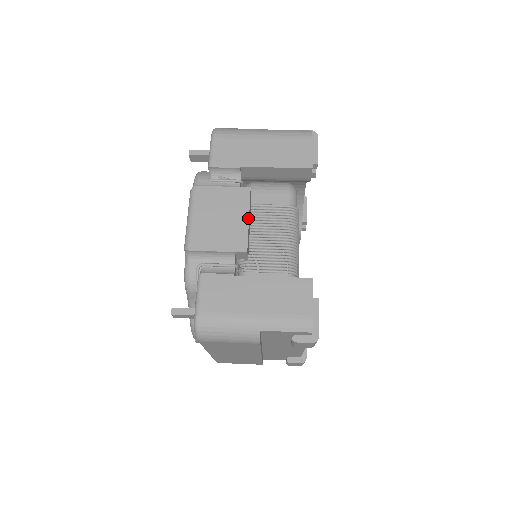
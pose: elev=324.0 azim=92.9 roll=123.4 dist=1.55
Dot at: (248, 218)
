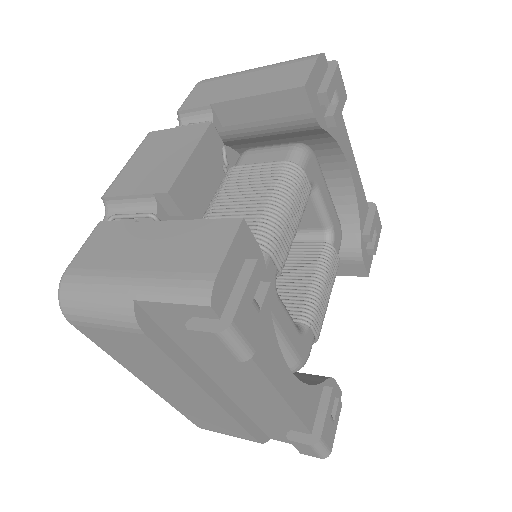
Dot at: (190, 154)
